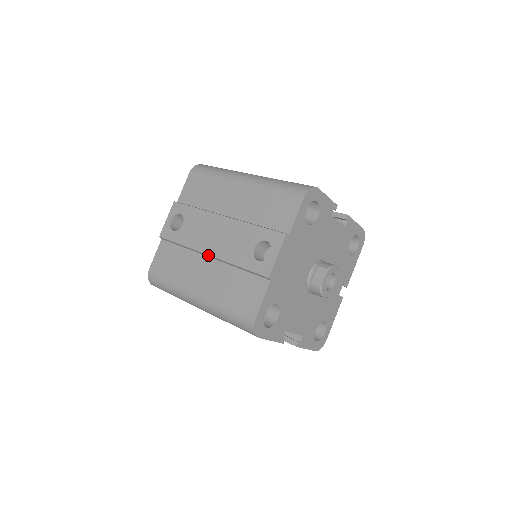
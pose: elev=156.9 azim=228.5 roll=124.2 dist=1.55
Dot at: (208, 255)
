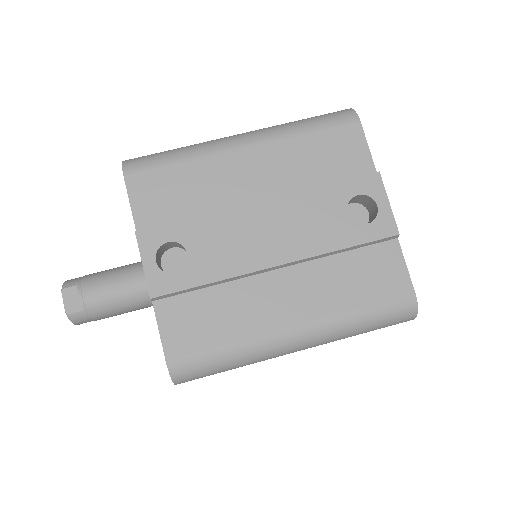
Dot at: (278, 266)
